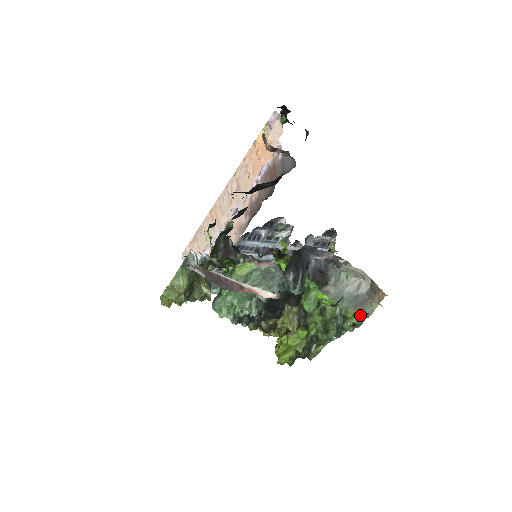
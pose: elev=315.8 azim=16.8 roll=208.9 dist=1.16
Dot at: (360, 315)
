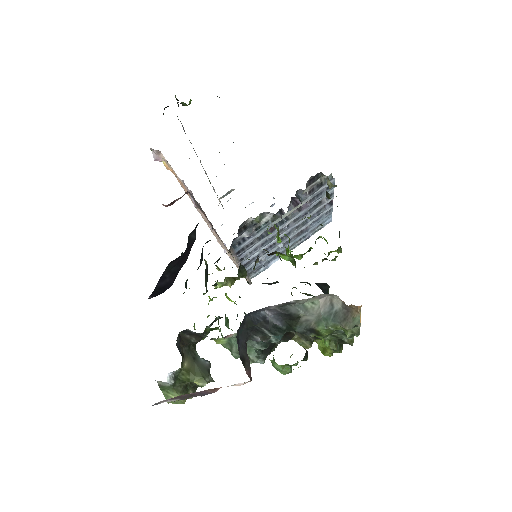
Dot at: (350, 329)
